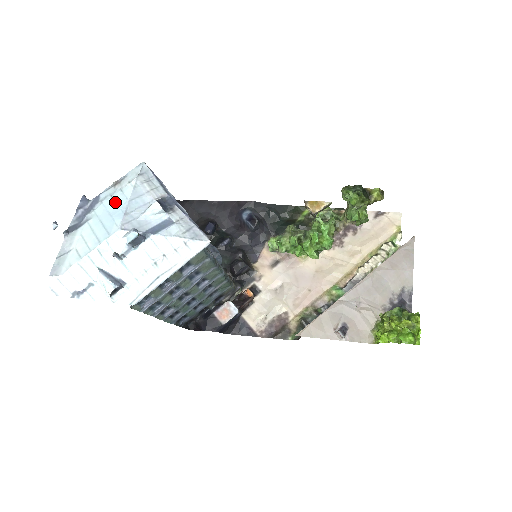
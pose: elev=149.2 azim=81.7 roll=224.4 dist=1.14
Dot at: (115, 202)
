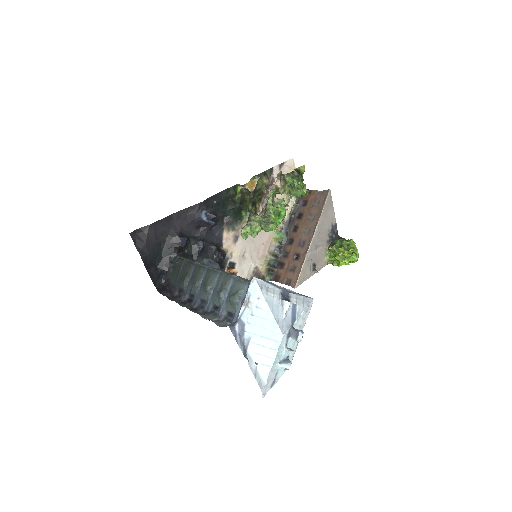
Dot at: (261, 318)
